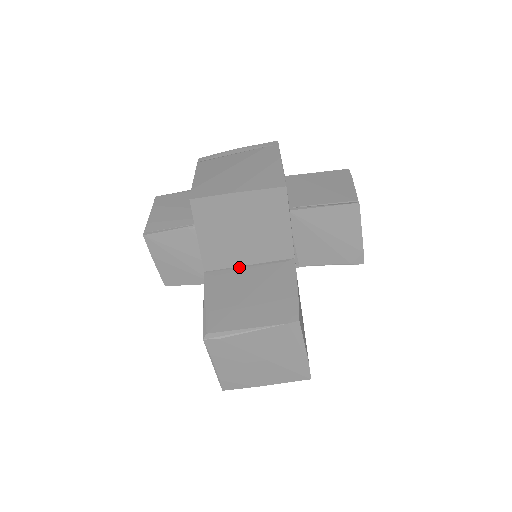
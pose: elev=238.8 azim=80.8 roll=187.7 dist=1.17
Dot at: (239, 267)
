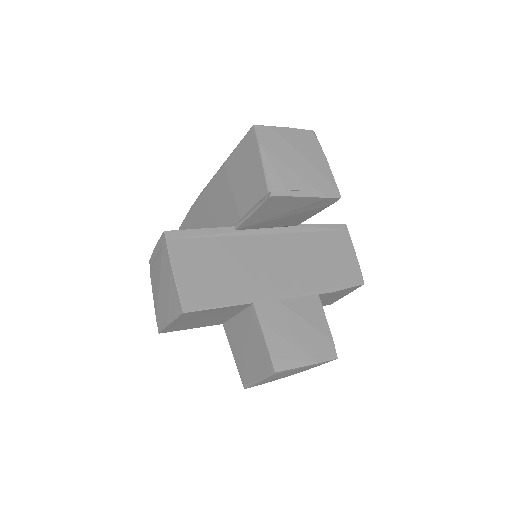
Dot at: (233, 318)
